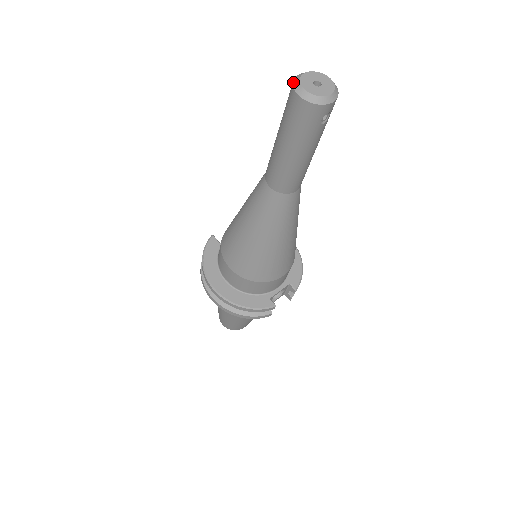
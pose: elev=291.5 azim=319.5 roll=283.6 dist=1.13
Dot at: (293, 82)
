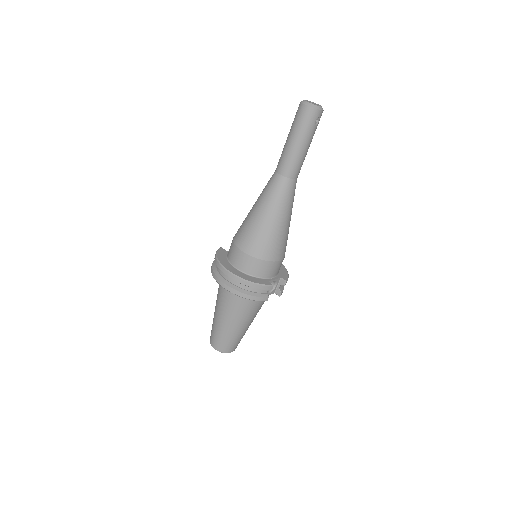
Dot at: (301, 101)
